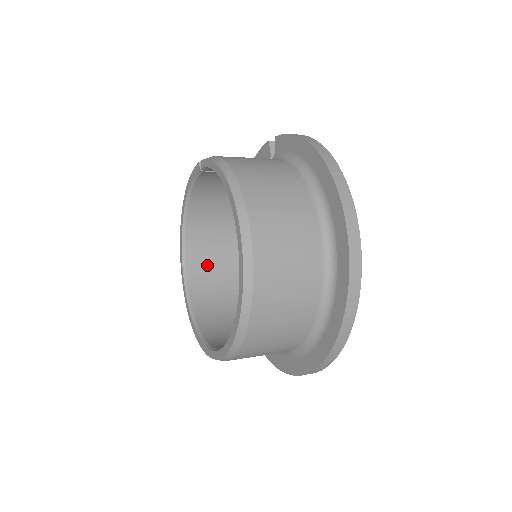
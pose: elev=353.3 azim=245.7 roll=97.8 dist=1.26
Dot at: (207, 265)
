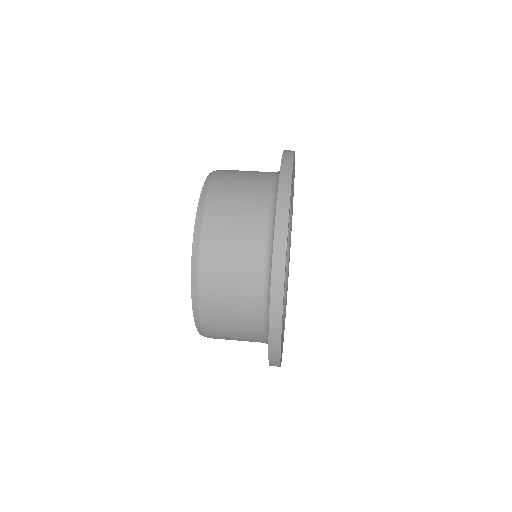
Dot at: occluded
